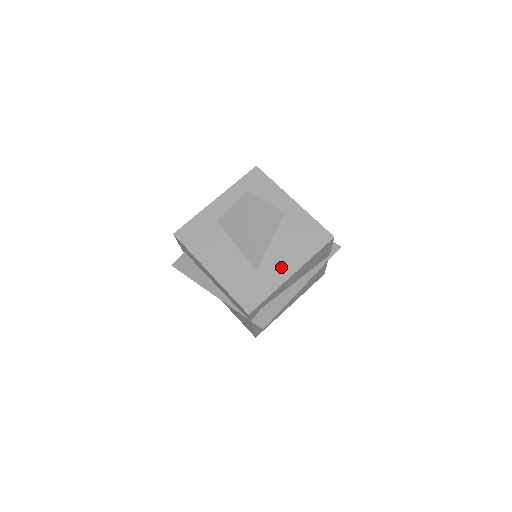
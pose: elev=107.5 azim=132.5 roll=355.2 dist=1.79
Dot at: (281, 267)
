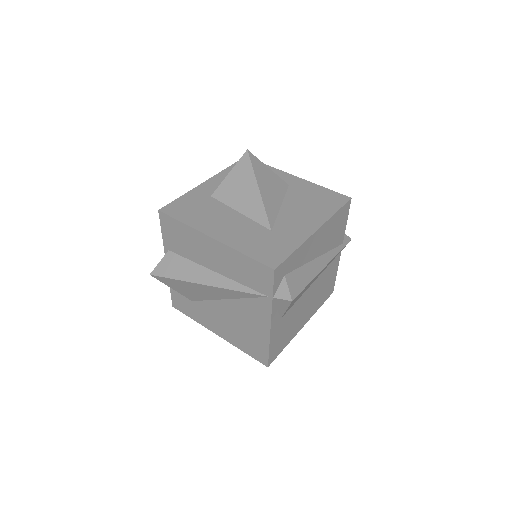
Dot at: (300, 225)
